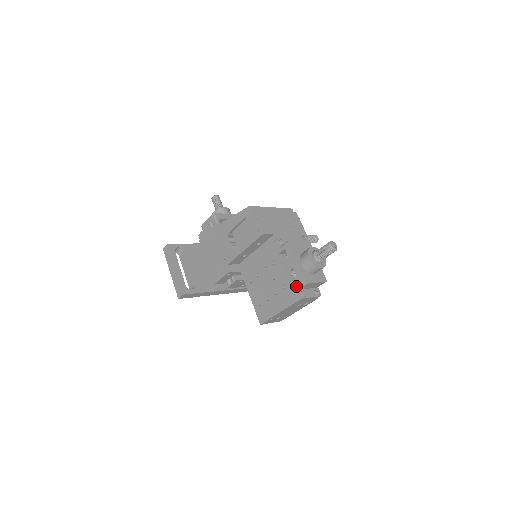
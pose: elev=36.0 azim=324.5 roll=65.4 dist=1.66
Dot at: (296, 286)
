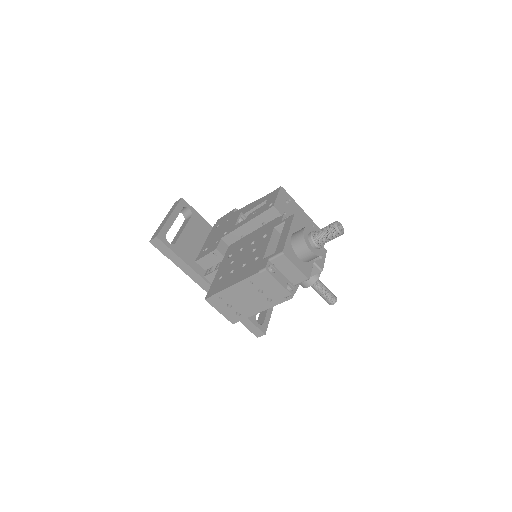
Dot at: (270, 256)
